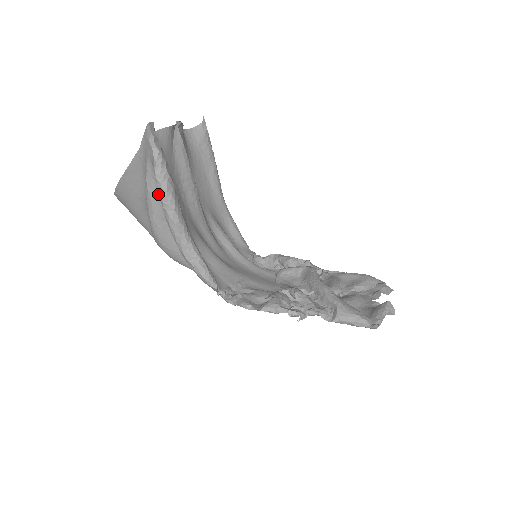
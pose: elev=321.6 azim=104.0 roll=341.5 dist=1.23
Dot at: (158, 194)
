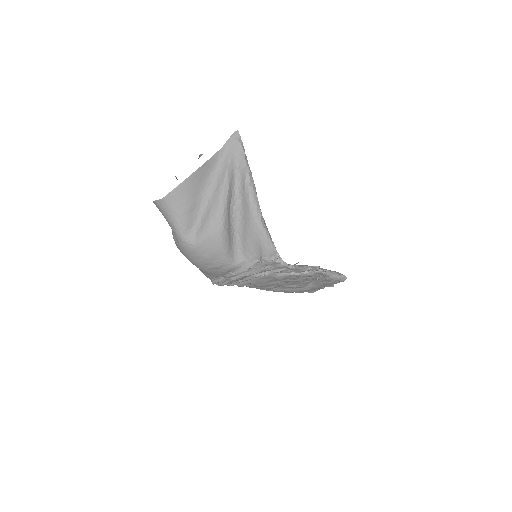
Dot at: (233, 182)
